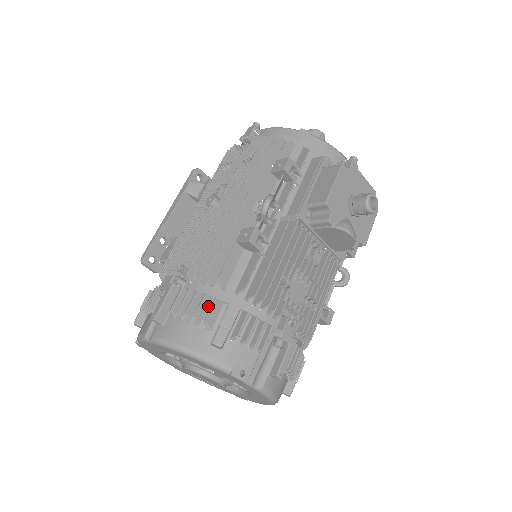
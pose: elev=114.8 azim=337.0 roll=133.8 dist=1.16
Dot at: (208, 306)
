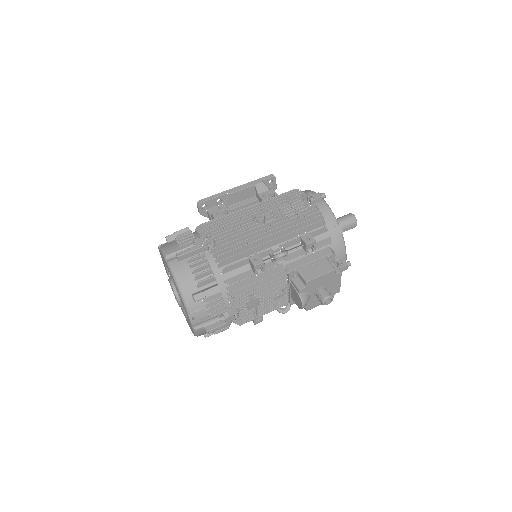
Dot at: (207, 275)
